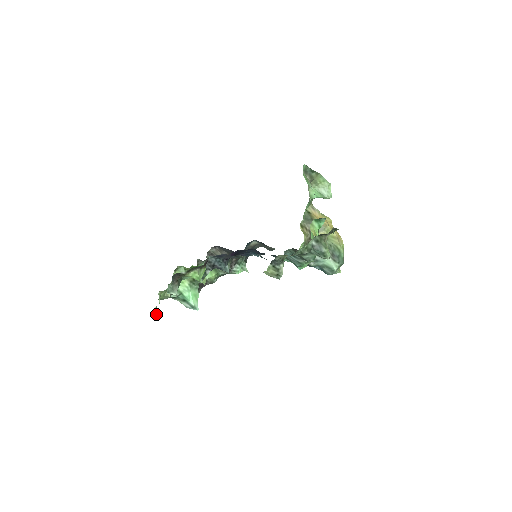
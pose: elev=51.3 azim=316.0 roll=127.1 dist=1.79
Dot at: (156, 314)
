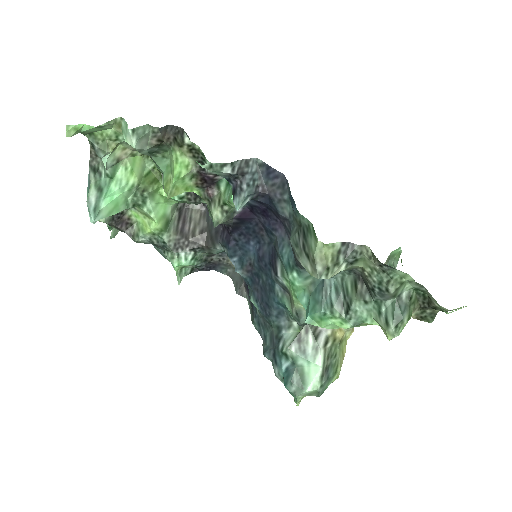
Dot at: (69, 132)
